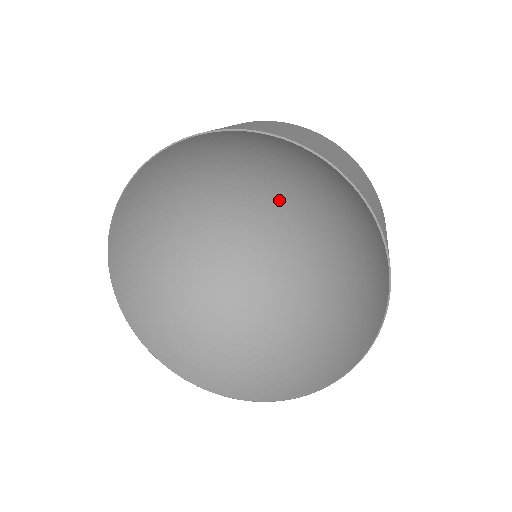
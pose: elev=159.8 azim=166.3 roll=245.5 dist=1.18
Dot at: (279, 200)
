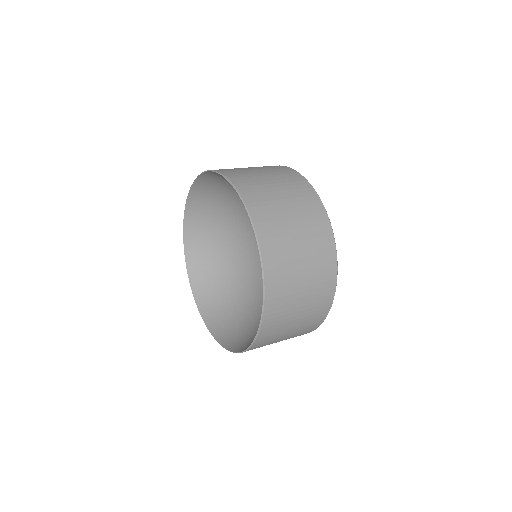
Dot at: occluded
